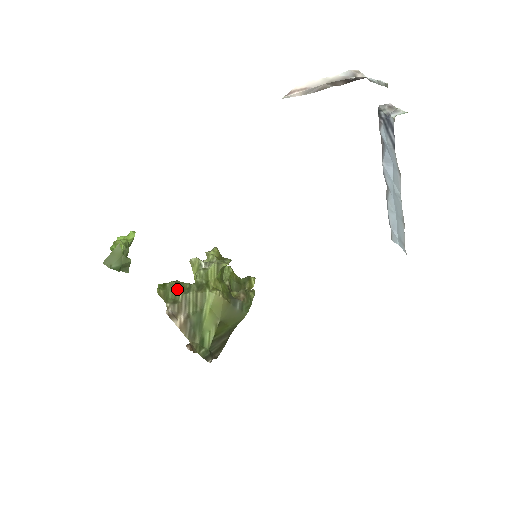
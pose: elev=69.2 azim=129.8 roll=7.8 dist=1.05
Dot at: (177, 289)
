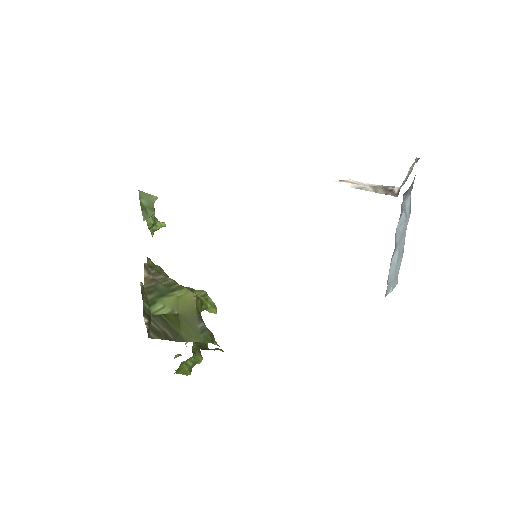
Dot at: occluded
